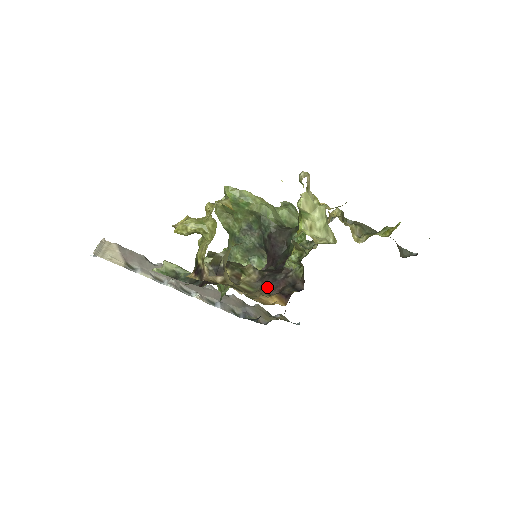
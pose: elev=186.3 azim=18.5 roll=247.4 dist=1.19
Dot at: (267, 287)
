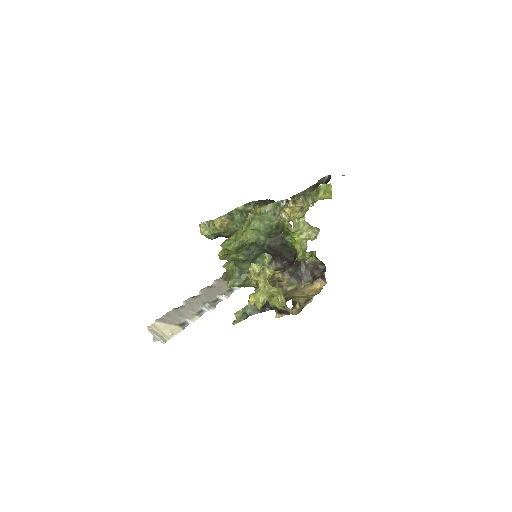
Dot at: (303, 279)
